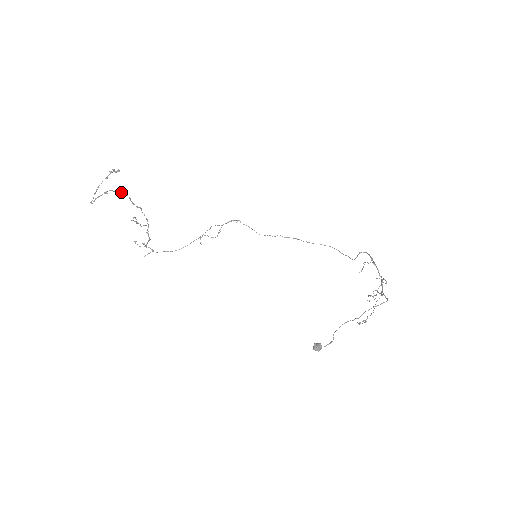
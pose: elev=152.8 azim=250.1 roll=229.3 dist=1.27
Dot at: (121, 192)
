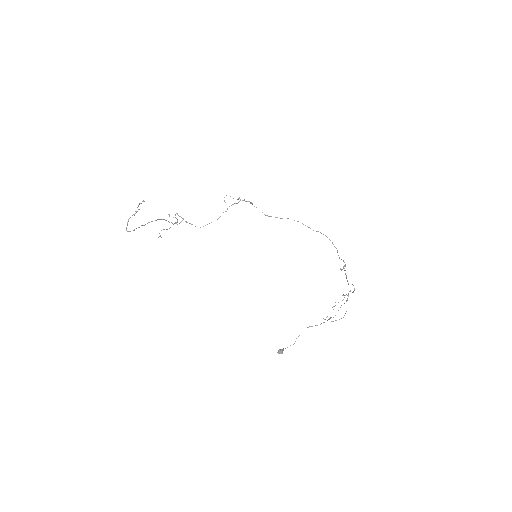
Dot at: occluded
